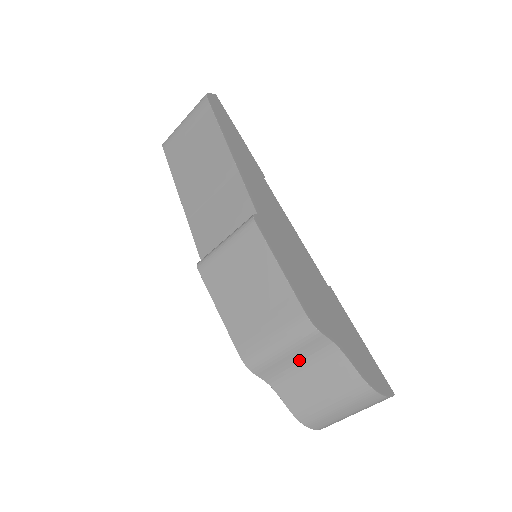
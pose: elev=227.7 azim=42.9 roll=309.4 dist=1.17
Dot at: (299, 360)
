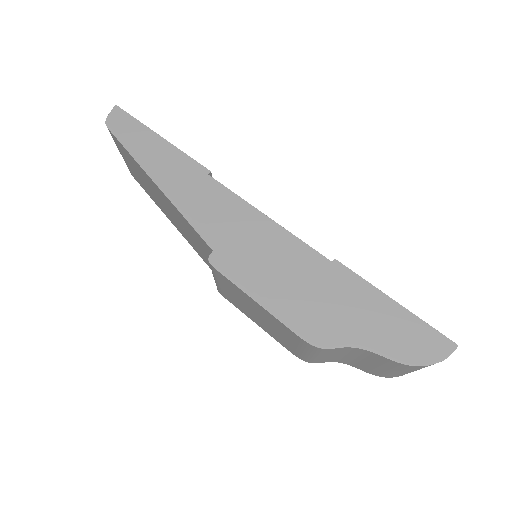
Dot at: (338, 355)
